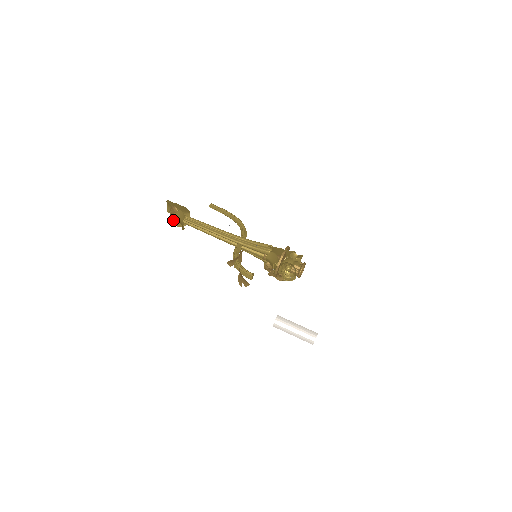
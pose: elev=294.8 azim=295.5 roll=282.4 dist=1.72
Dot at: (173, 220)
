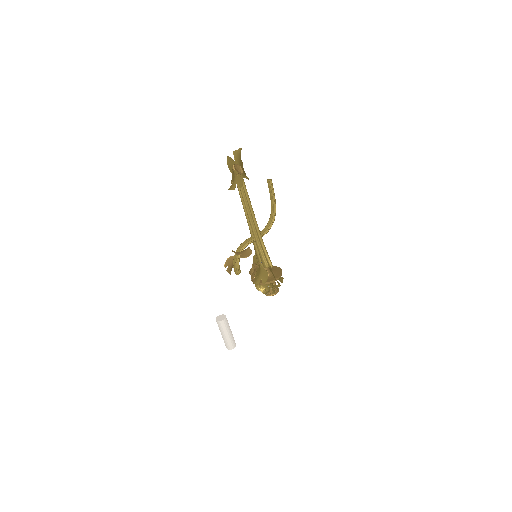
Dot at: (231, 162)
